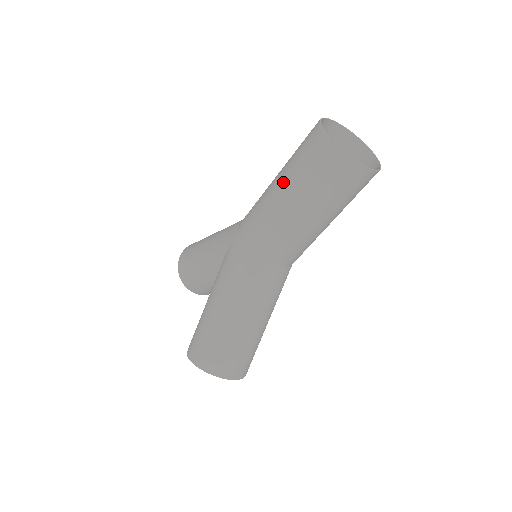
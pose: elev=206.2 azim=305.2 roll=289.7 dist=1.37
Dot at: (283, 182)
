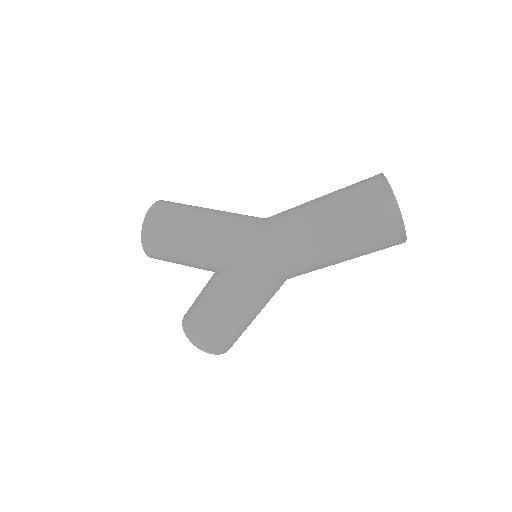
Dot at: (331, 242)
